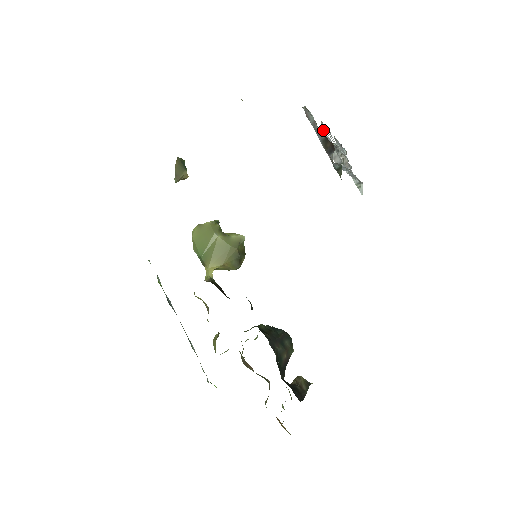
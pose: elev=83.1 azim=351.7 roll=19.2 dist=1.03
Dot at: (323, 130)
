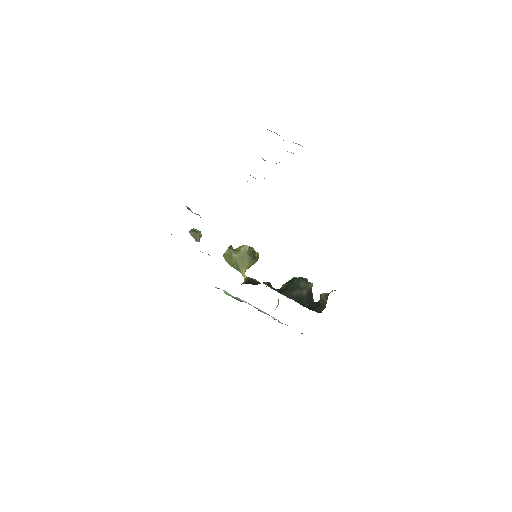
Dot at: occluded
